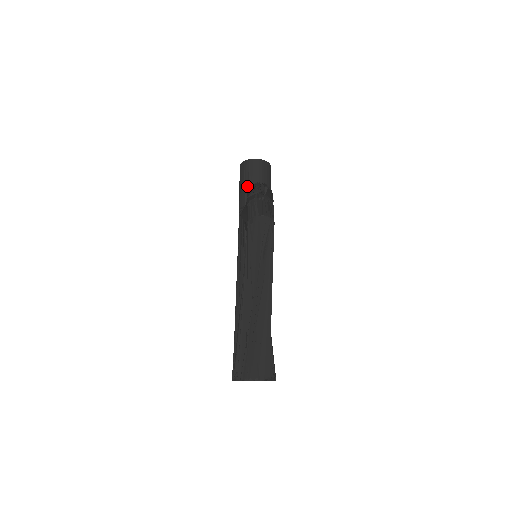
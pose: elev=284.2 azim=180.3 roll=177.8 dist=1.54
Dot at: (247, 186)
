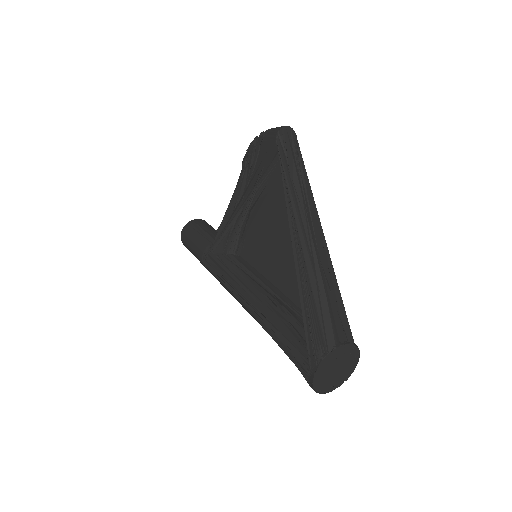
Dot at: (203, 232)
